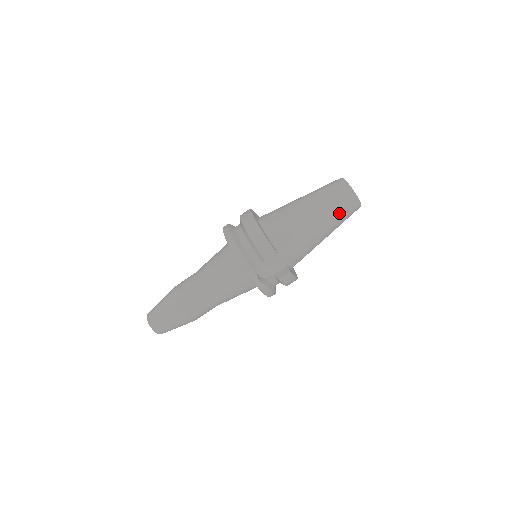
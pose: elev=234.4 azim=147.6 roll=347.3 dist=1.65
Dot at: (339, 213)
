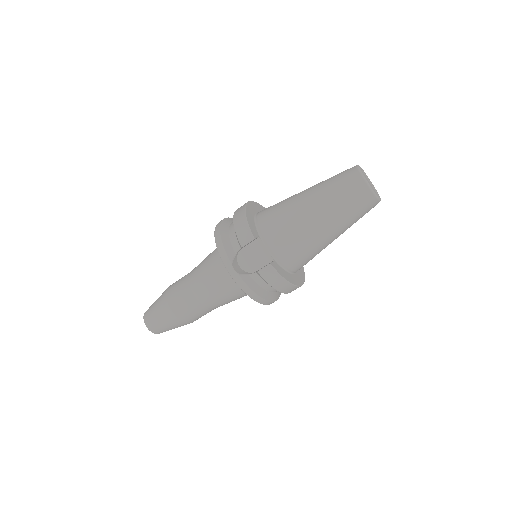
Dot at: (341, 201)
